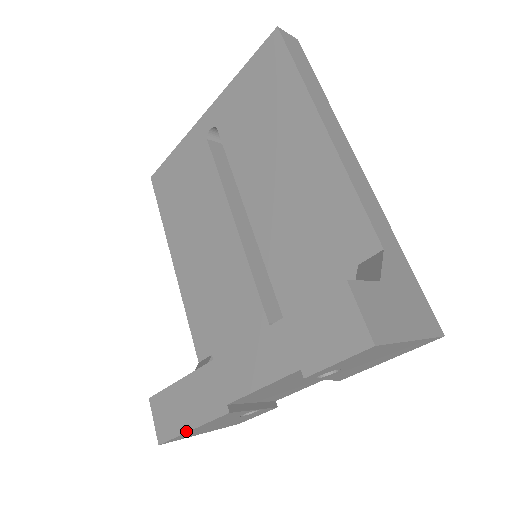
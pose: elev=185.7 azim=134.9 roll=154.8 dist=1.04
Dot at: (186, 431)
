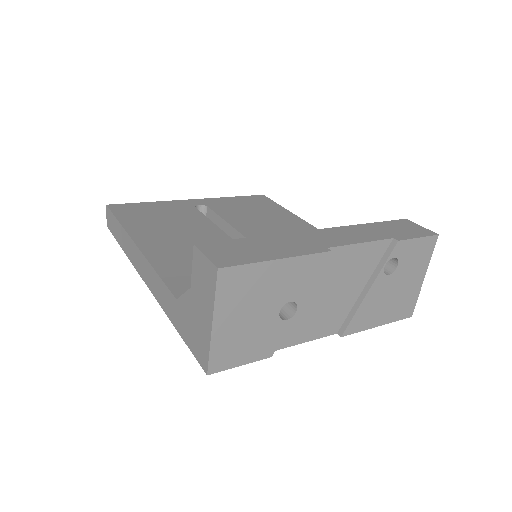
Dot at: (271, 259)
